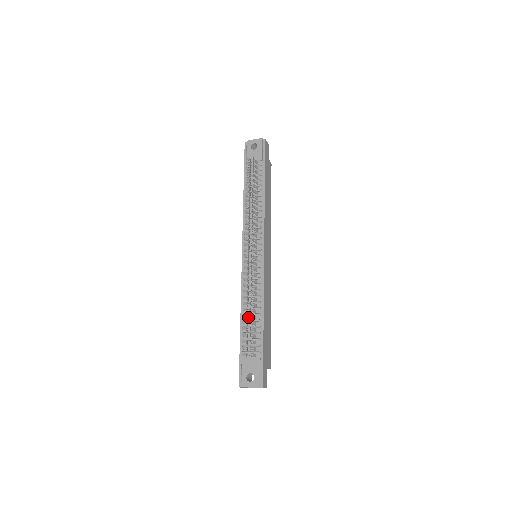
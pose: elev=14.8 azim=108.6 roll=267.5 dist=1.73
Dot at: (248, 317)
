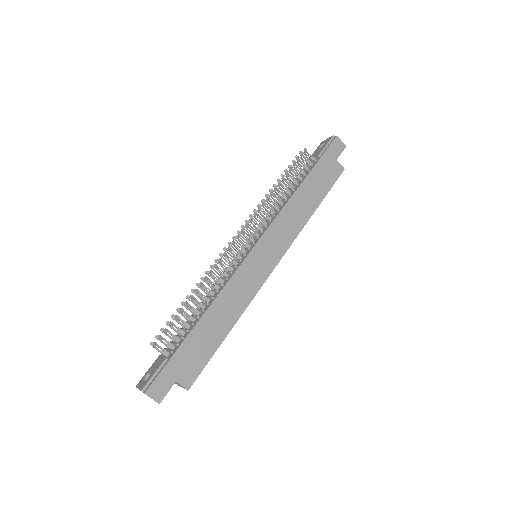
Dot at: occluded
